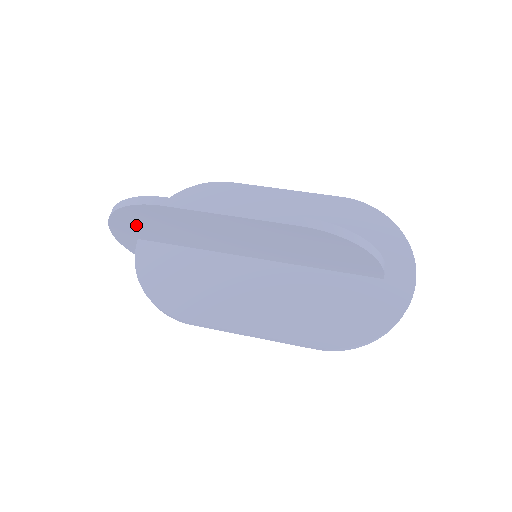
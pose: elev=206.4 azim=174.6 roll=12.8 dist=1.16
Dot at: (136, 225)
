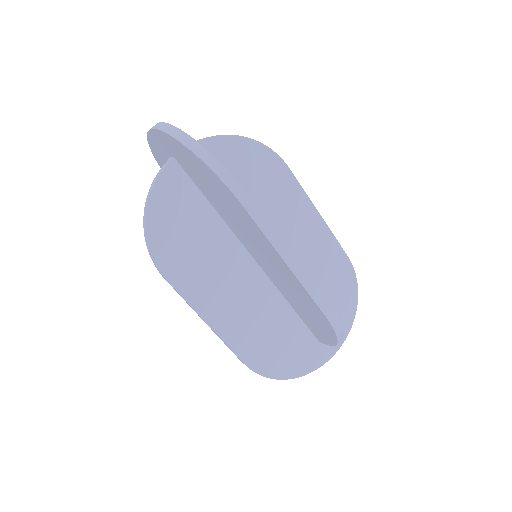
Dot at: (191, 164)
